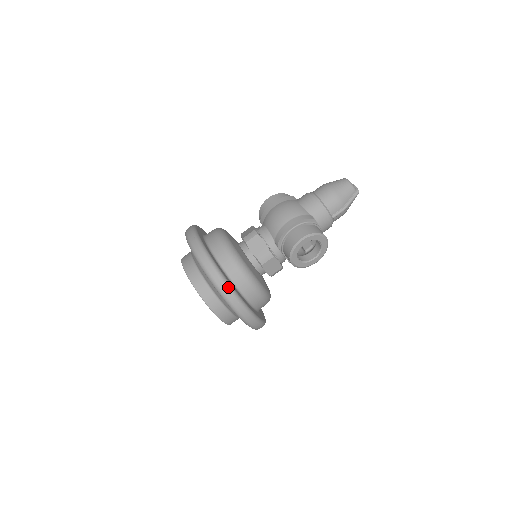
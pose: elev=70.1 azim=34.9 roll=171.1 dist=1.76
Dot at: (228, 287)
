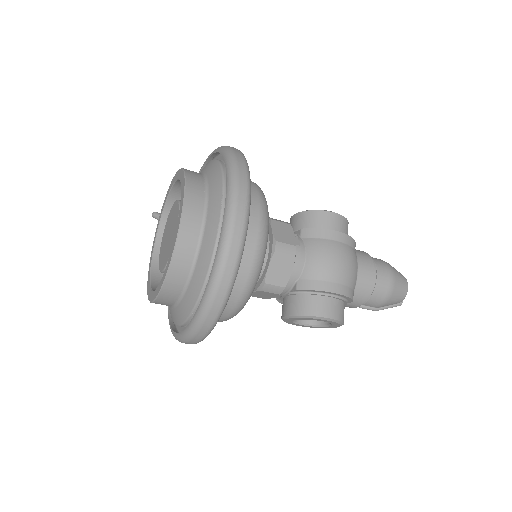
Dot at: (219, 314)
